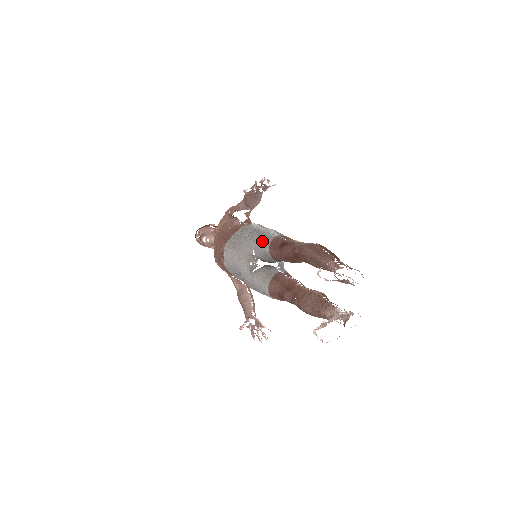
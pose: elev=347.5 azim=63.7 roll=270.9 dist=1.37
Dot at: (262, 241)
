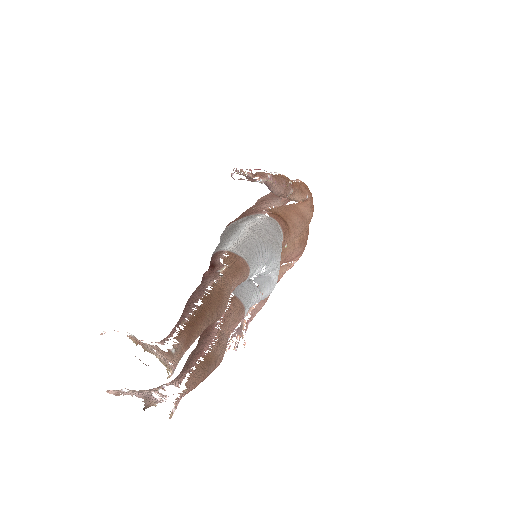
Dot at: (216, 247)
